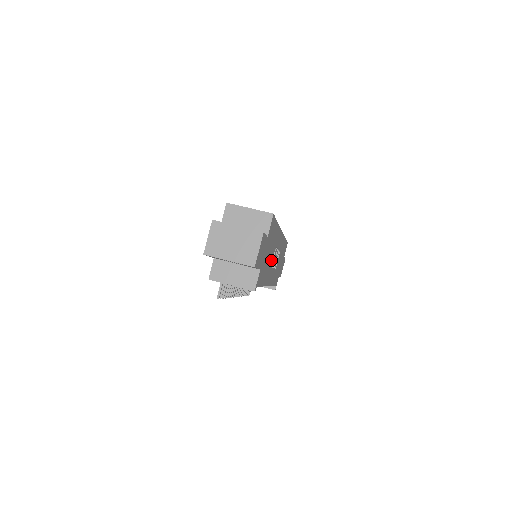
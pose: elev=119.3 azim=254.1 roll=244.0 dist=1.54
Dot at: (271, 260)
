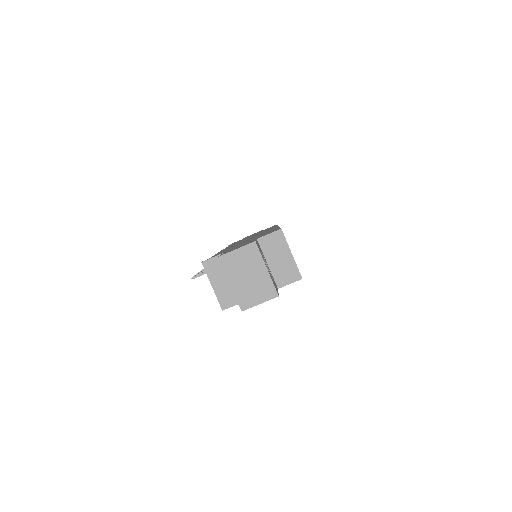
Dot at: occluded
